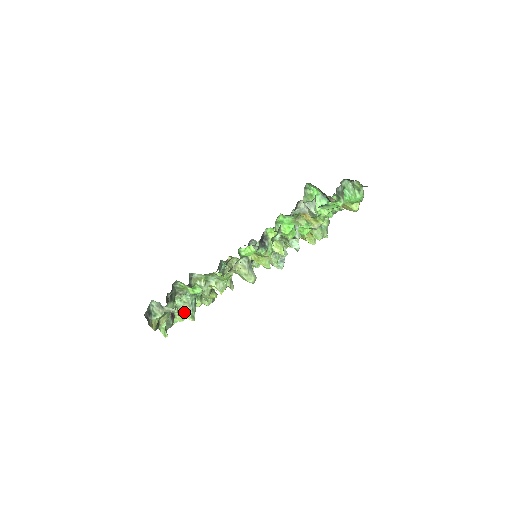
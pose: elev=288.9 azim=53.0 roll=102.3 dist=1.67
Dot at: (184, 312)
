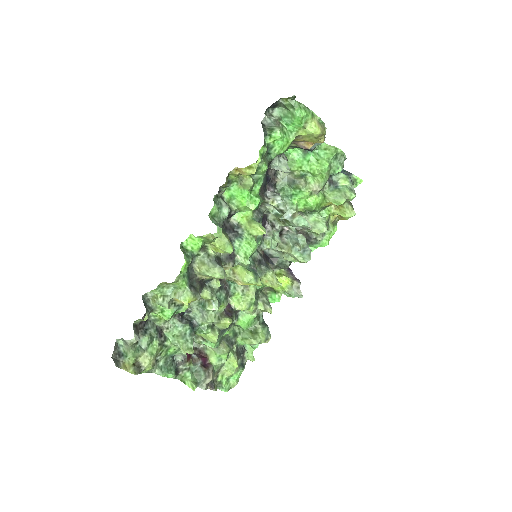
Dot at: (180, 347)
